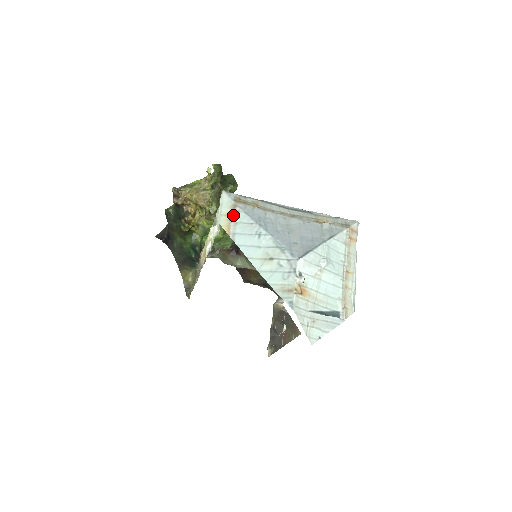
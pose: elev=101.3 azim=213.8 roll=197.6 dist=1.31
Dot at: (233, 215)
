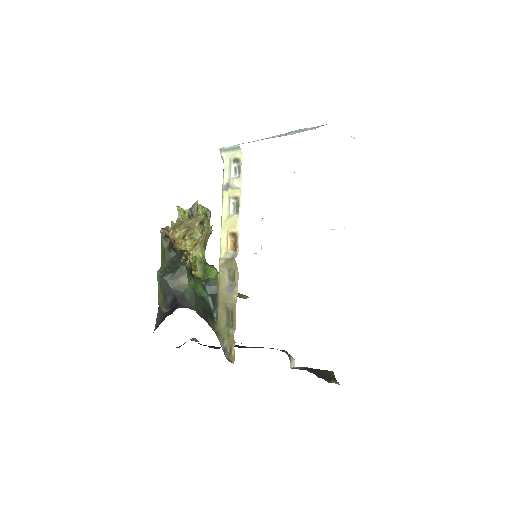
Dot at: (242, 143)
